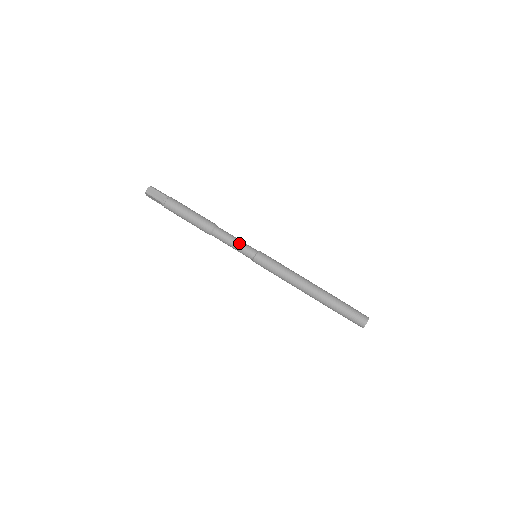
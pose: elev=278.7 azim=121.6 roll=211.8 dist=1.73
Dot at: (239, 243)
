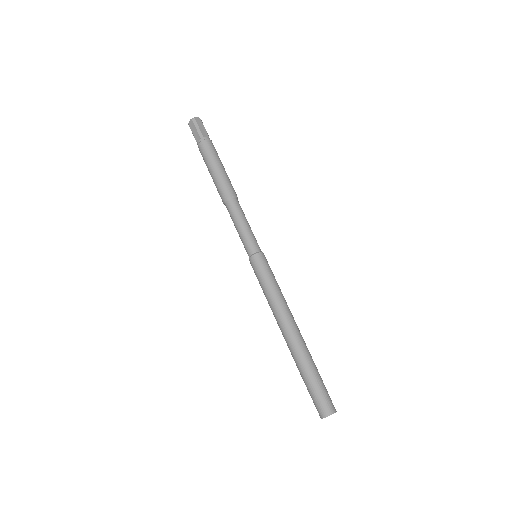
Dot at: (250, 229)
